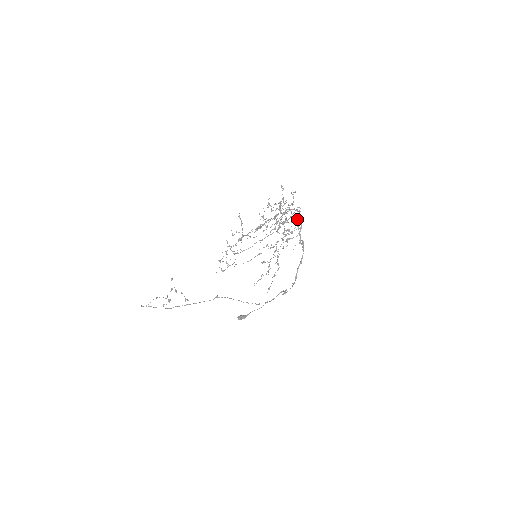
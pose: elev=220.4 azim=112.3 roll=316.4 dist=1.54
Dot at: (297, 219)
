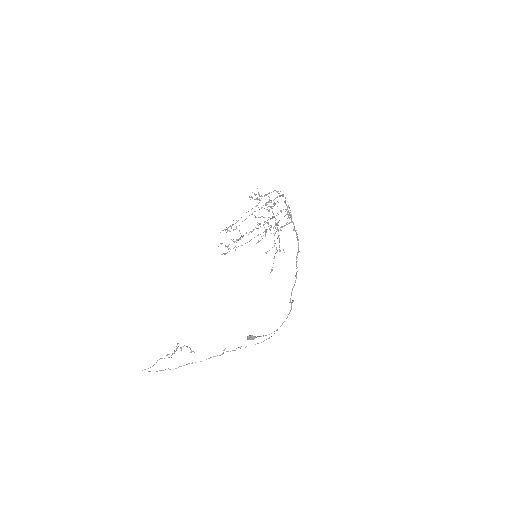
Dot at: occluded
